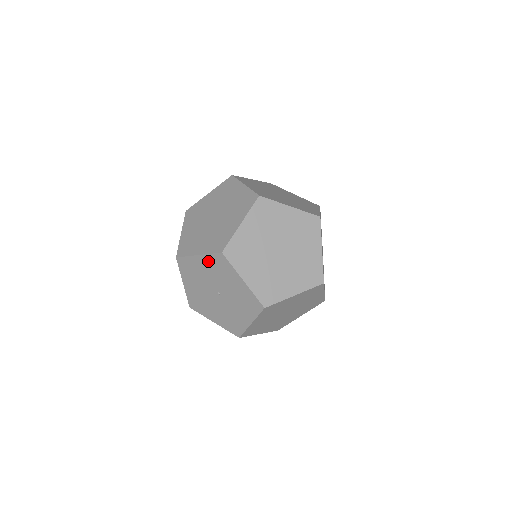
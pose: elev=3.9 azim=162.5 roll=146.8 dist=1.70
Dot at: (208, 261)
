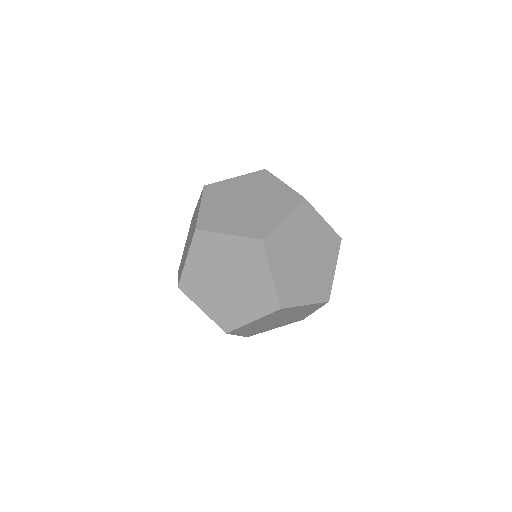
Dot at: (196, 254)
